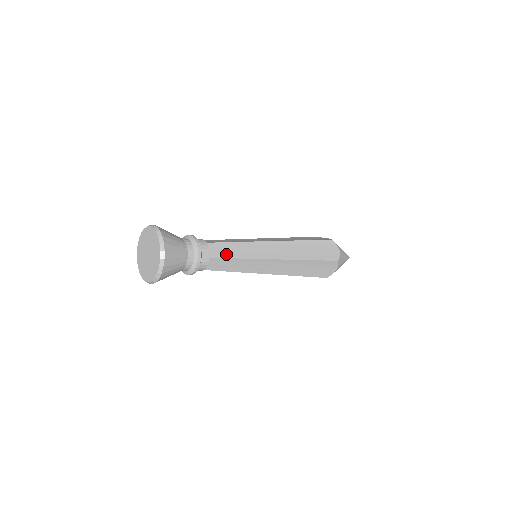
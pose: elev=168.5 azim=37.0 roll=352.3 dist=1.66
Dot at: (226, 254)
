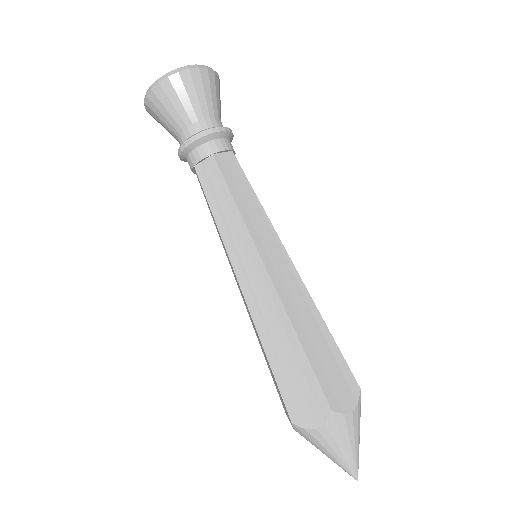
Dot at: (231, 180)
